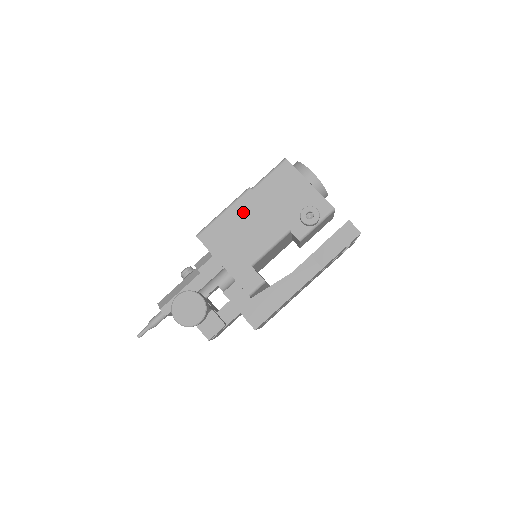
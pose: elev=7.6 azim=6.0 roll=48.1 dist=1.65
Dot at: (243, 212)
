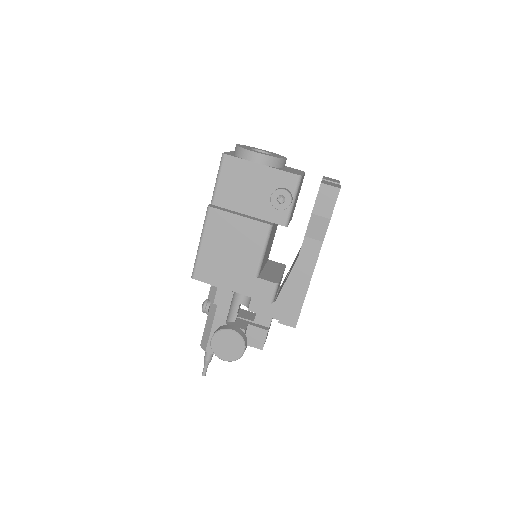
Dot at: (218, 233)
